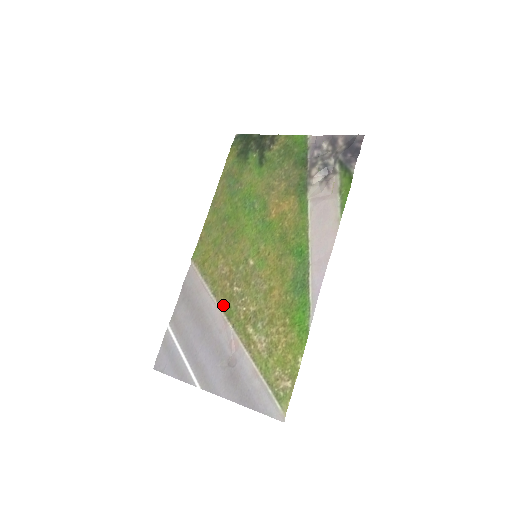
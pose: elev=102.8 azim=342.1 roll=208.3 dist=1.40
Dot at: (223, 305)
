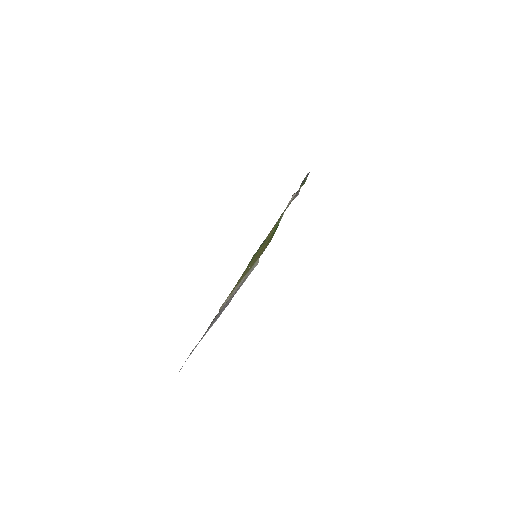
Dot at: occluded
